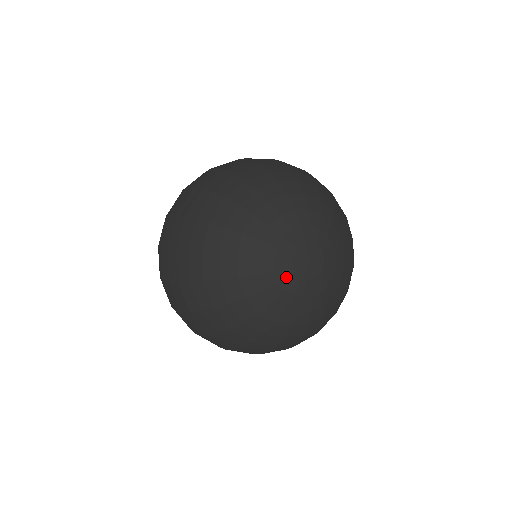
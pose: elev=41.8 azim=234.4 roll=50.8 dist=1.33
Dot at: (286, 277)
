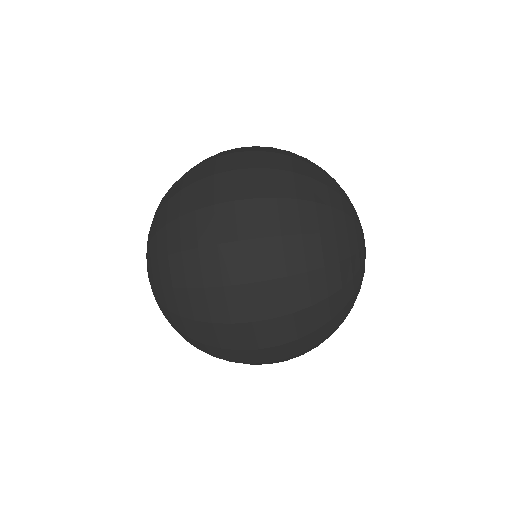
Dot at: (363, 237)
